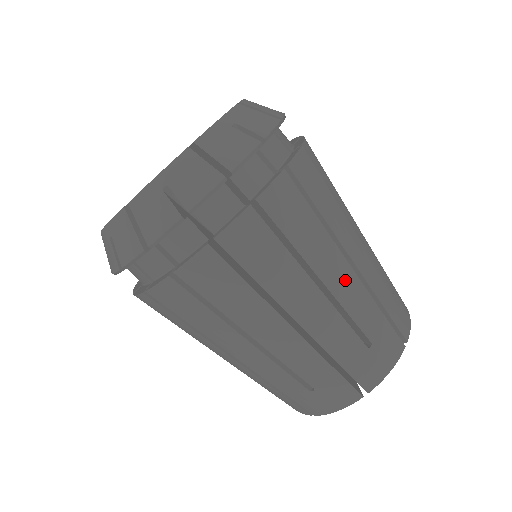
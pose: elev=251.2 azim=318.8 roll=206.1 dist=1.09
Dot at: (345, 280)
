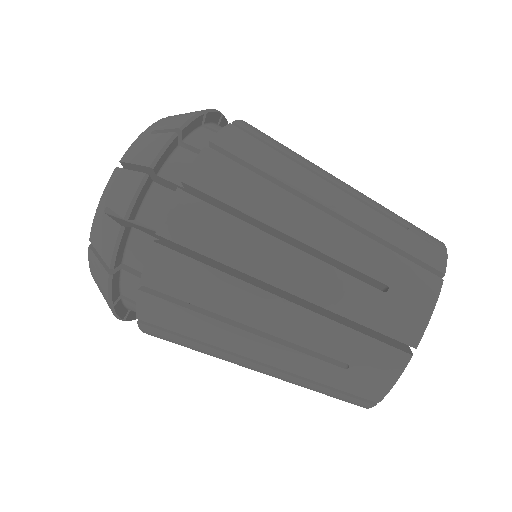
Dot at: occluded
